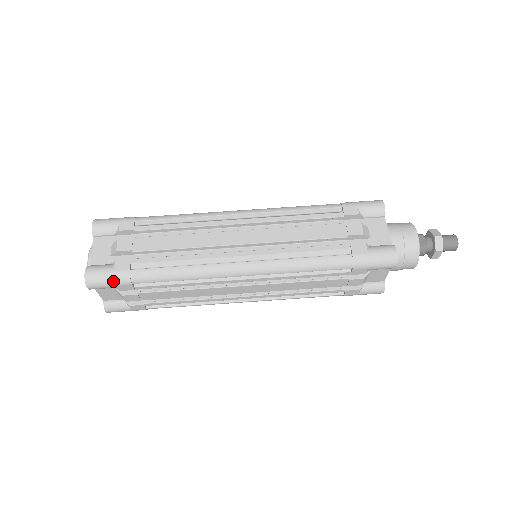
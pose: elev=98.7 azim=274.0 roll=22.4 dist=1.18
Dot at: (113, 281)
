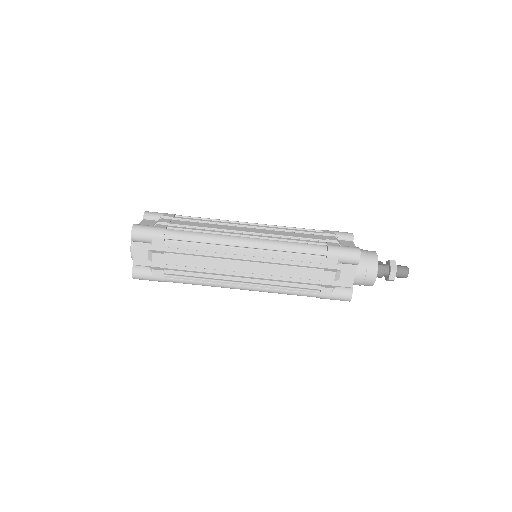
Dot at: (152, 233)
